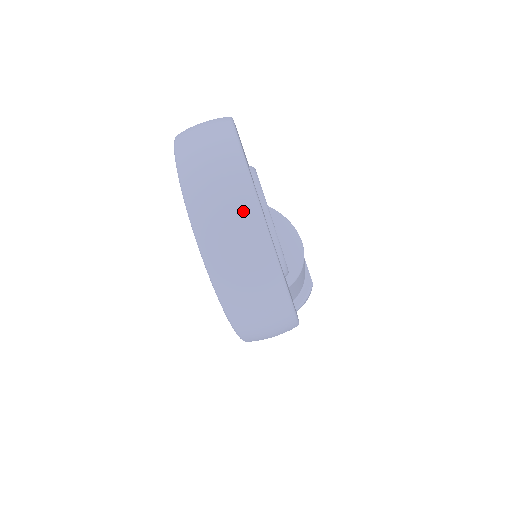
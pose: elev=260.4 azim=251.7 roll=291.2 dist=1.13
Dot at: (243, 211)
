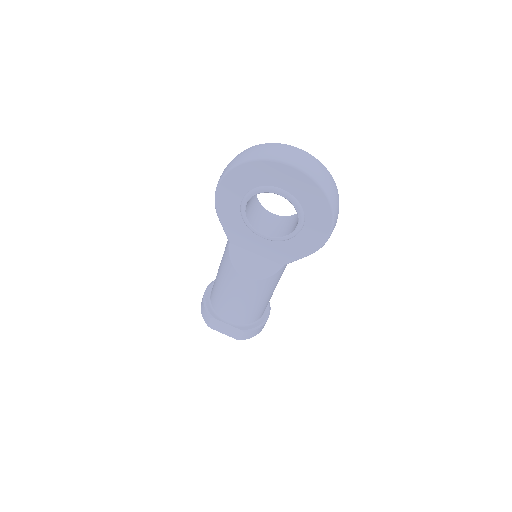
Dot at: (307, 155)
